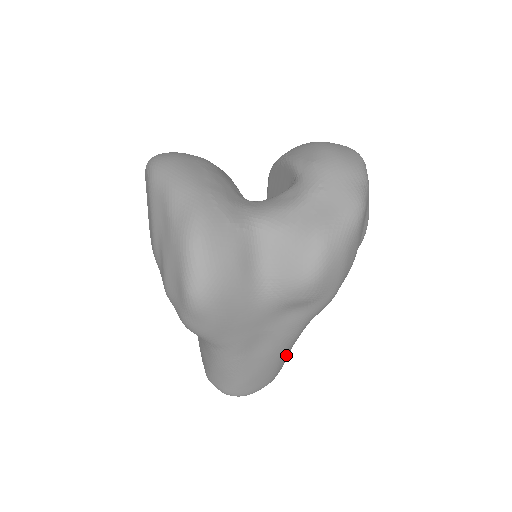
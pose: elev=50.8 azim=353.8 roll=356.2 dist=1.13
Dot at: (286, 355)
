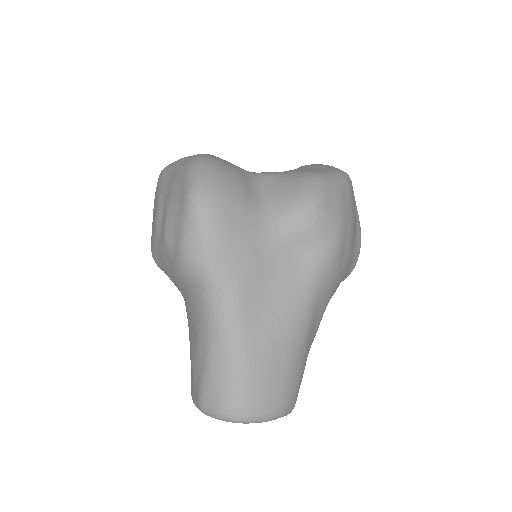
Dot at: (298, 355)
